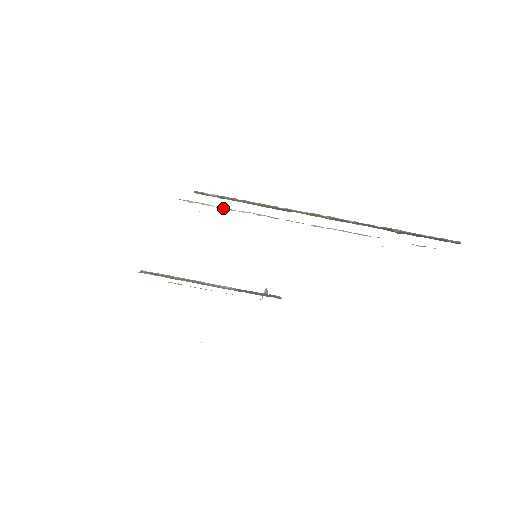
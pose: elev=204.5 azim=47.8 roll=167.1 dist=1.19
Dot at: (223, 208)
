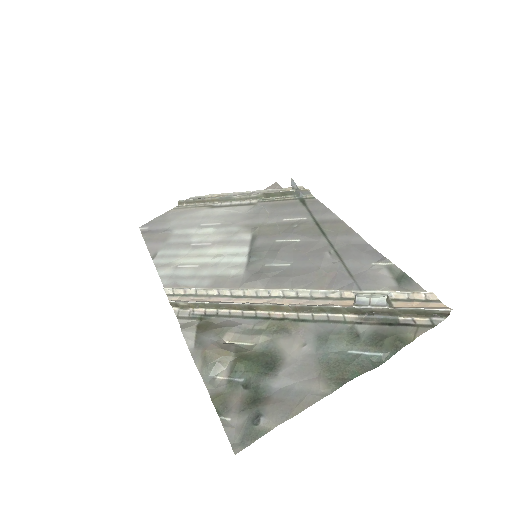
Dot at: (200, 292)
